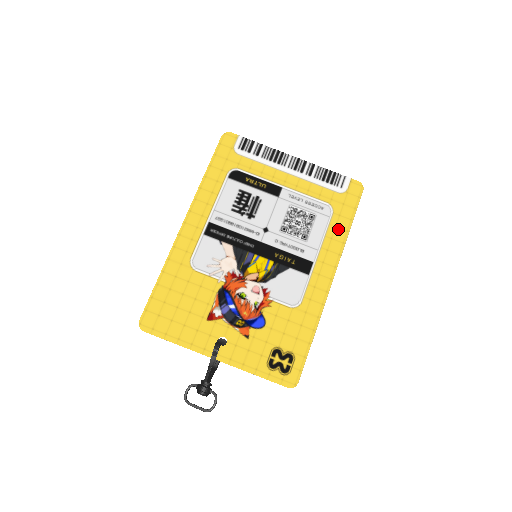
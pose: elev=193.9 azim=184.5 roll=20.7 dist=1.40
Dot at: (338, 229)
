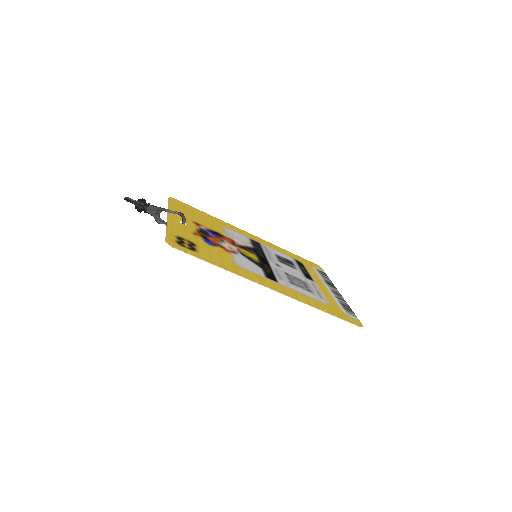
Dot at: (316, 303)
